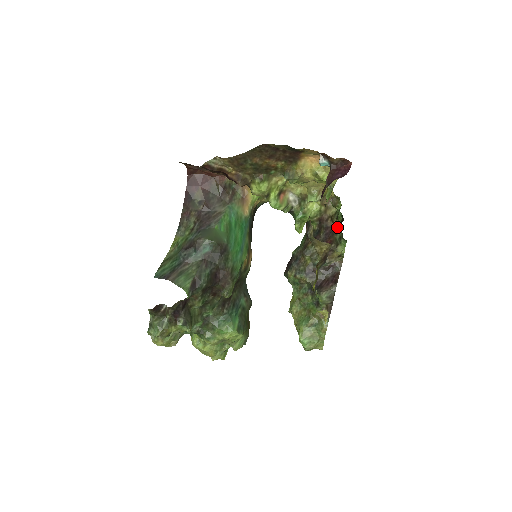
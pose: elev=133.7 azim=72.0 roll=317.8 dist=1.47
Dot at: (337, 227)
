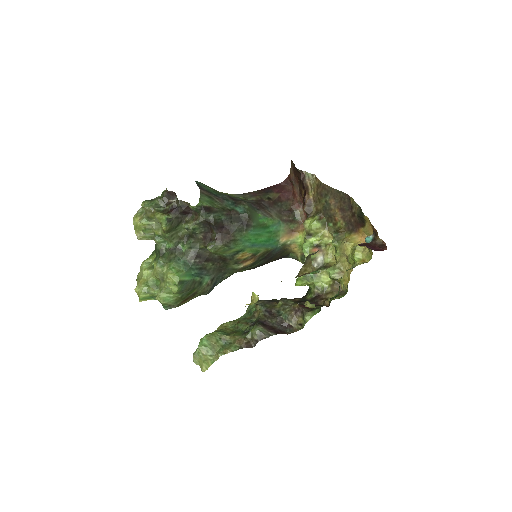
Dot at: (324, 305)
